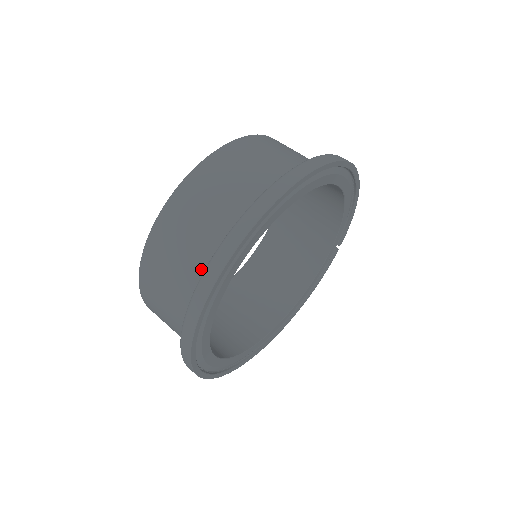
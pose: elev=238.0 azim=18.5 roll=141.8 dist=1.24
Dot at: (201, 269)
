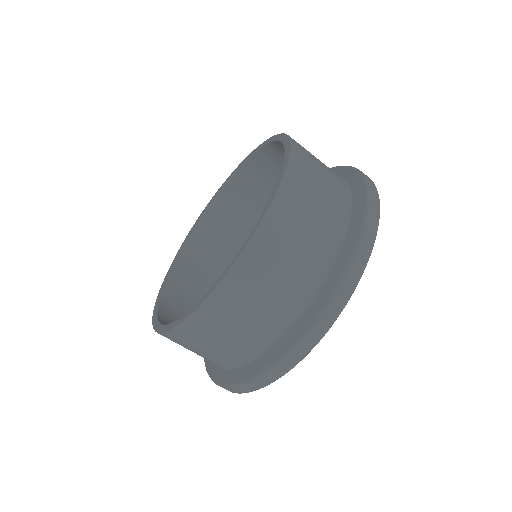
Dot at: (301, 301)
